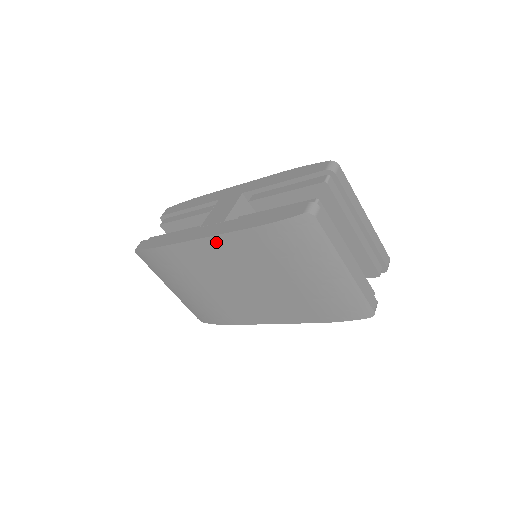
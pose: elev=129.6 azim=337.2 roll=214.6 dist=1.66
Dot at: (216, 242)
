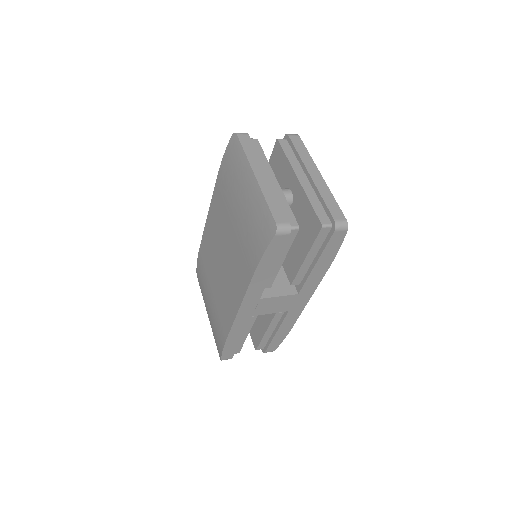
Dot at: (211, 213)
